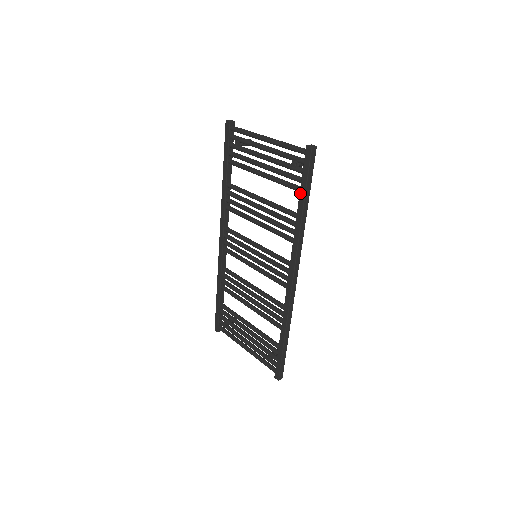
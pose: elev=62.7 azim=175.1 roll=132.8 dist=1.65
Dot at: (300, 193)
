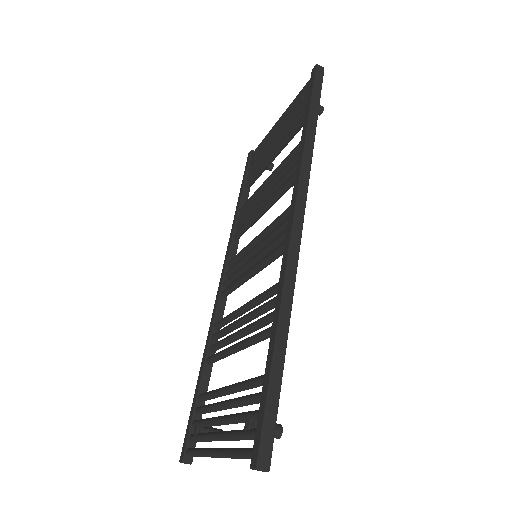
Dot at: (305, 112)
